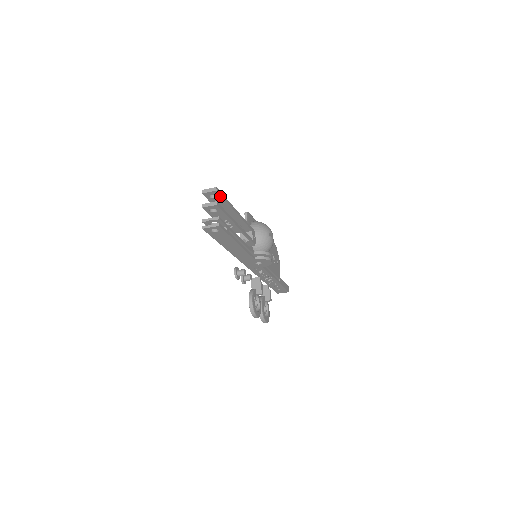
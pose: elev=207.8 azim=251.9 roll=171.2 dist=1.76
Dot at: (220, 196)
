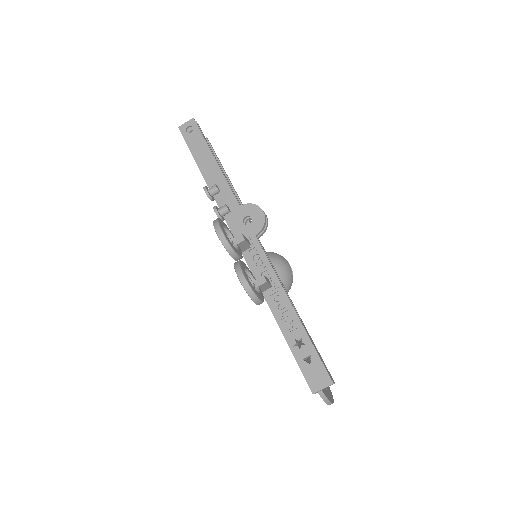
Dot at: occluded
